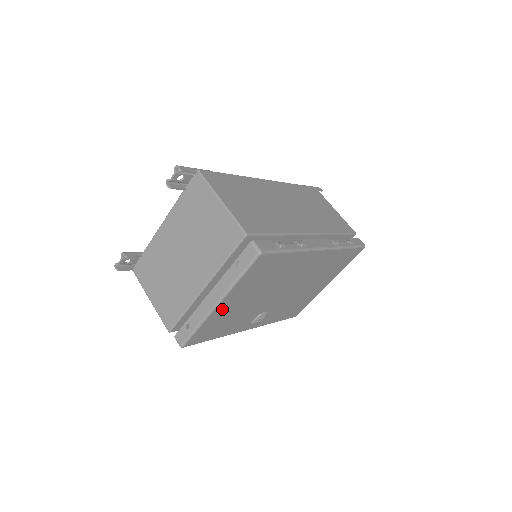
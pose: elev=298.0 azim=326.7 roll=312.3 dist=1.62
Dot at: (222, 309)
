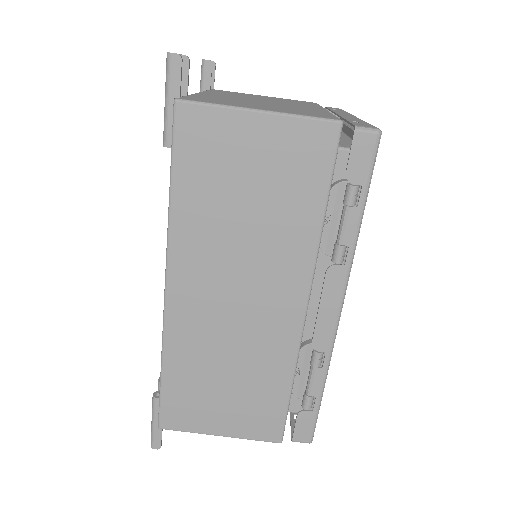
Dot at: occluded
